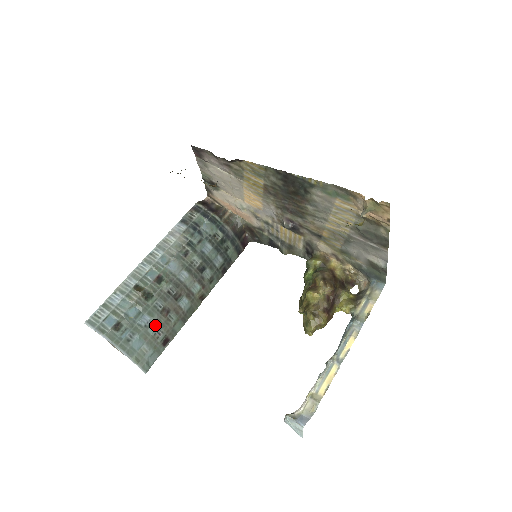
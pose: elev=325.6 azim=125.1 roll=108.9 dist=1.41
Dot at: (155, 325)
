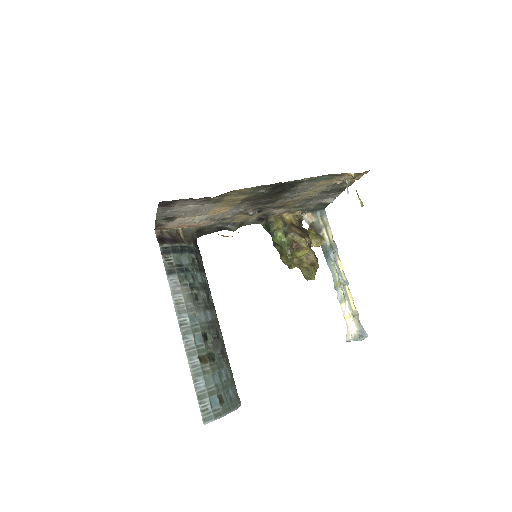
Dot at: (227, 369)
